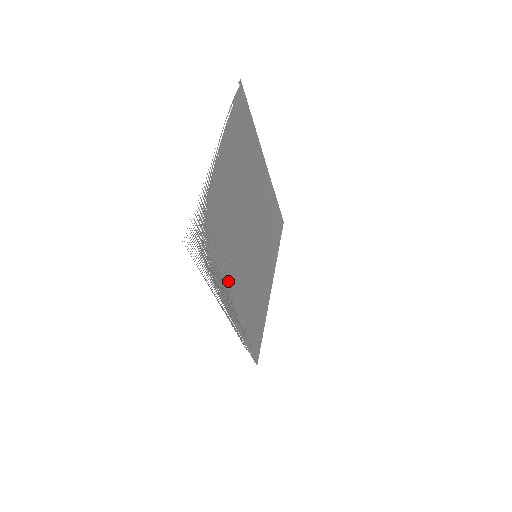
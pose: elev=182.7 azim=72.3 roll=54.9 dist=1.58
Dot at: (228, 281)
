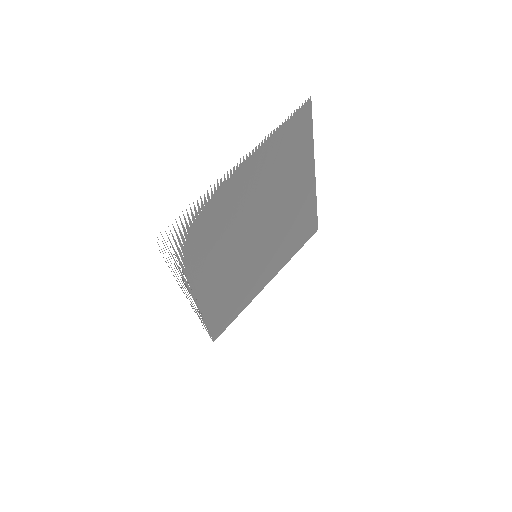
Dot at: (203, 273)
